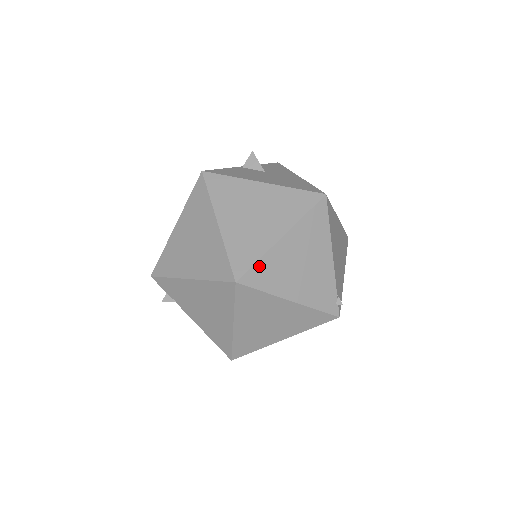
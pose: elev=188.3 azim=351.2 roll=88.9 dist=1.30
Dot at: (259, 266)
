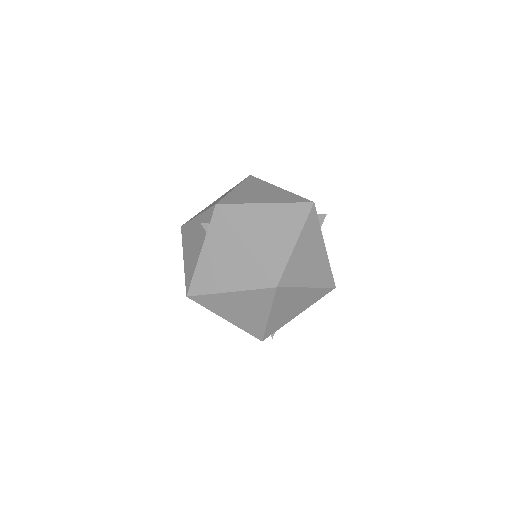
Dot at: (289, 290)
